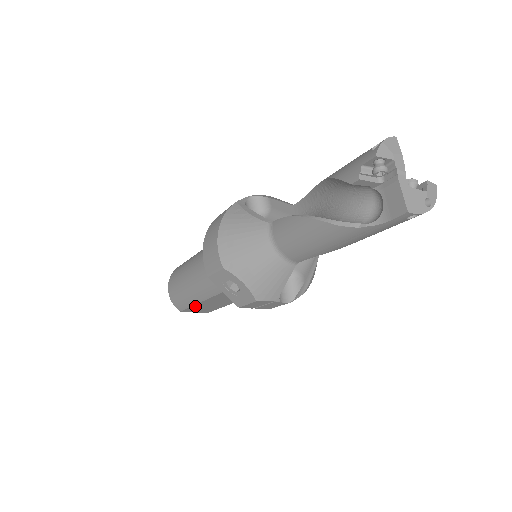
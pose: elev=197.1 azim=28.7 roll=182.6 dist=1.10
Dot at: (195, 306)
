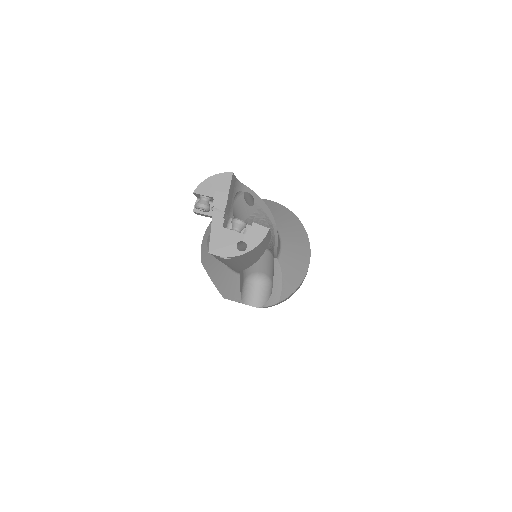
Dot at: occluded
